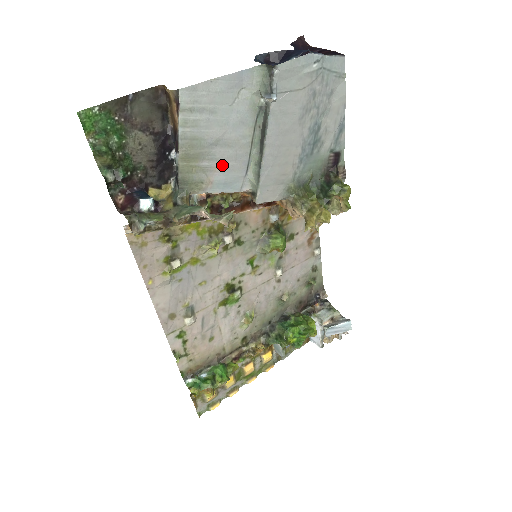
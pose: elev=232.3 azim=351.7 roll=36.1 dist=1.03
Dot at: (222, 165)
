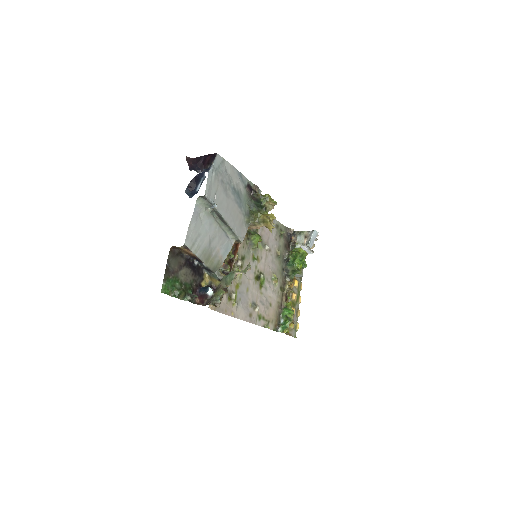
Dot at: (219, 246)
